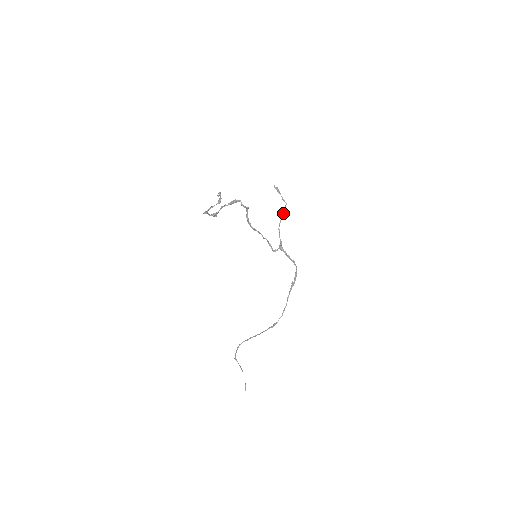
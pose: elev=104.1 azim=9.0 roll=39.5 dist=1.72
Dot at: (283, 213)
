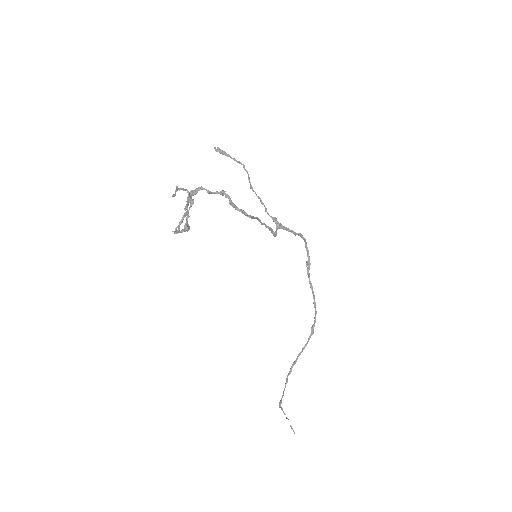
Dot at: (249, 180)
